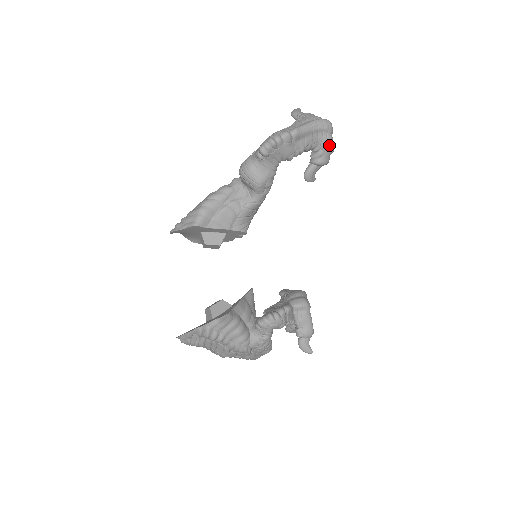
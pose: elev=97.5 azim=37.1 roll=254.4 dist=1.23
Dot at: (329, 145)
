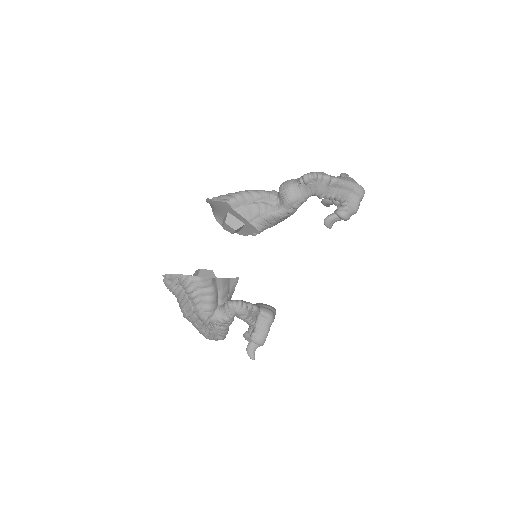
Dot at: (355, 206)
